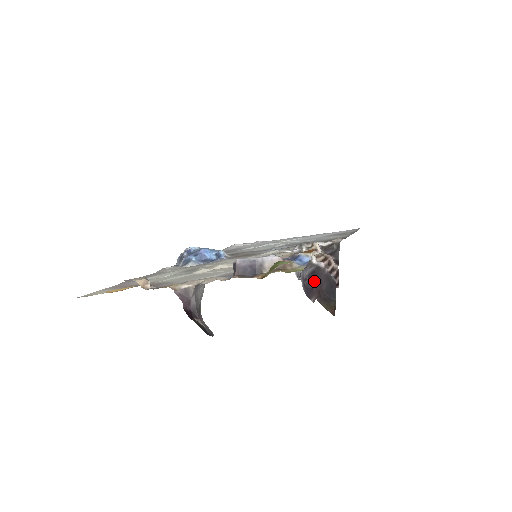
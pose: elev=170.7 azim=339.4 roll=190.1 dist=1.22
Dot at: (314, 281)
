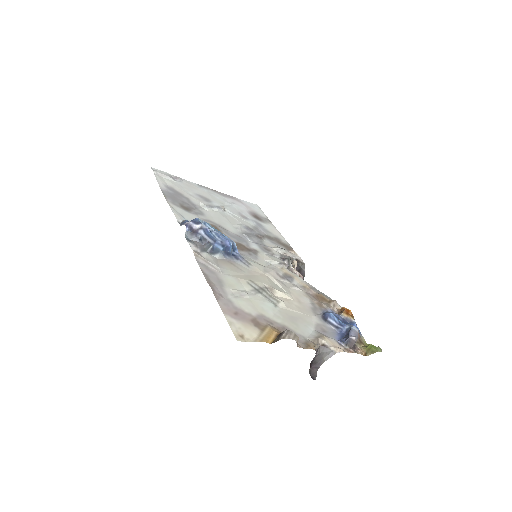
Dot at: occluded
